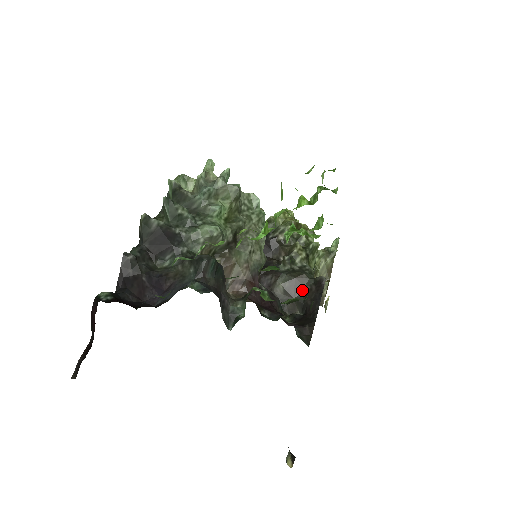
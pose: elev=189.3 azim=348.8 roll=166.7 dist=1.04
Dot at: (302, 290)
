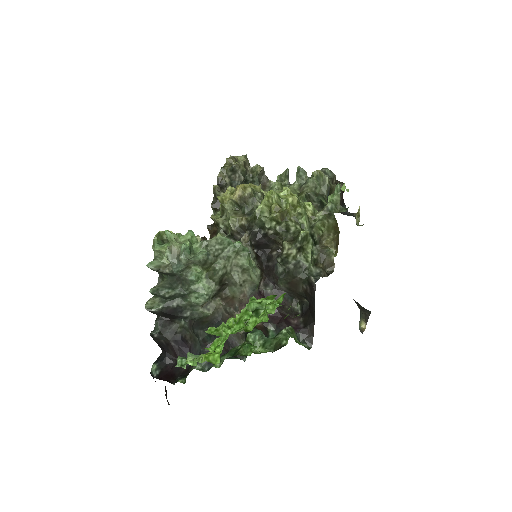
Dot at: (301, 287)
